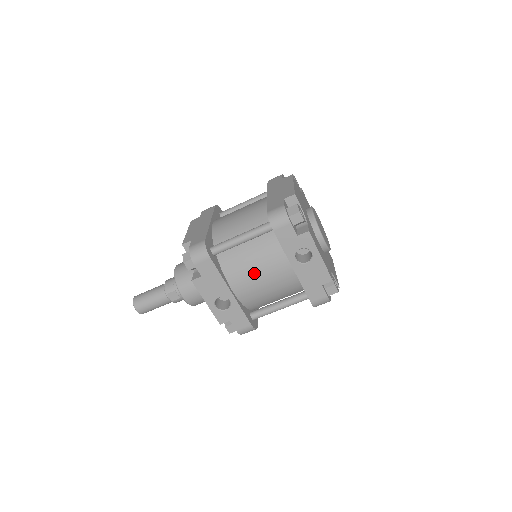
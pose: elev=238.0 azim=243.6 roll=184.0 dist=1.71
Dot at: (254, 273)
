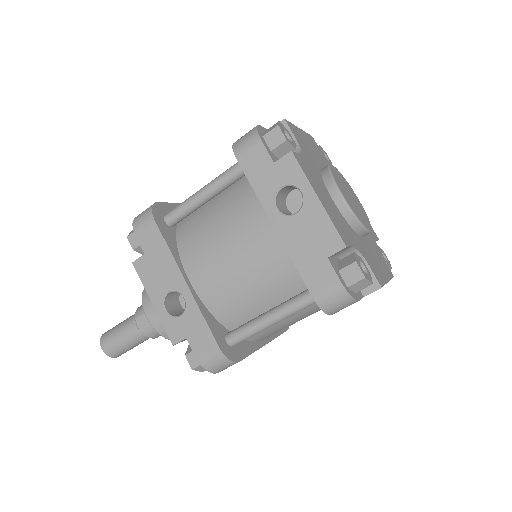
Dot at: (219, 246)
